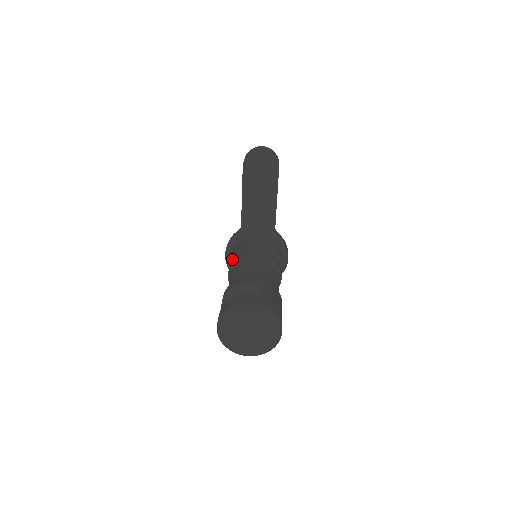
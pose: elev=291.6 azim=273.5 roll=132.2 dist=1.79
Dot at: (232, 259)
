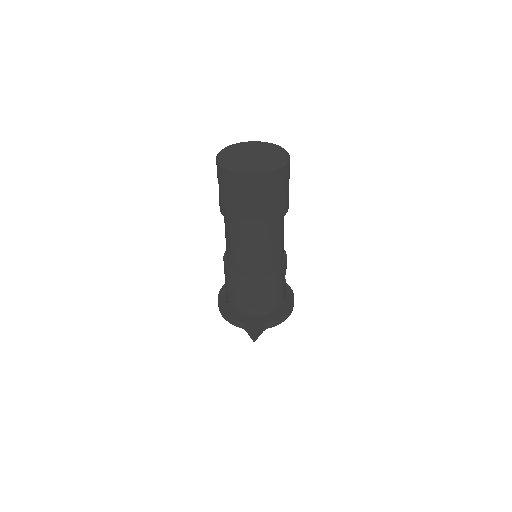
Dot at: occluded
